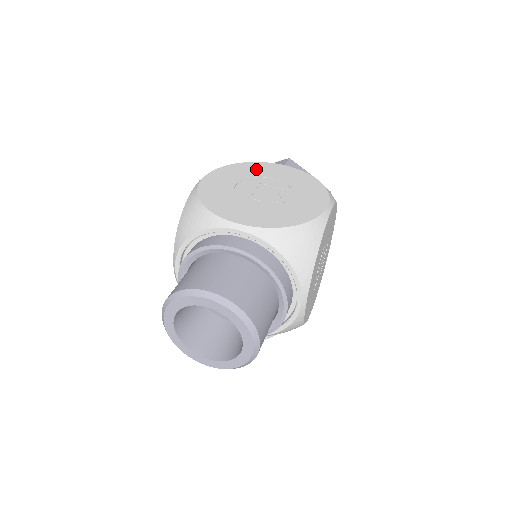
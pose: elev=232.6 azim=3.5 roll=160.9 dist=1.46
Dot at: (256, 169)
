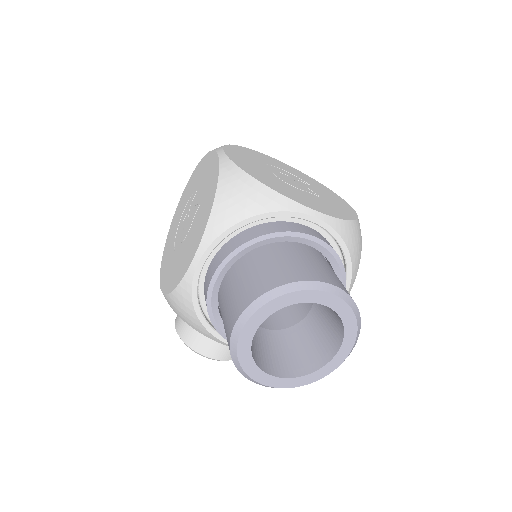
Dot at: (259, 156)
